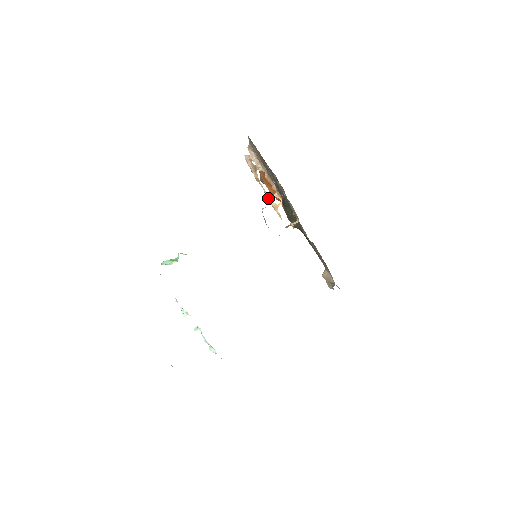
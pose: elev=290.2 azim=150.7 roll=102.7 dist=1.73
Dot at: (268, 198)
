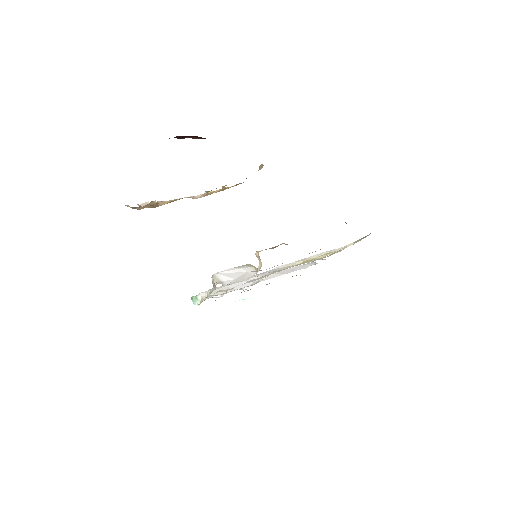
Dot at: (204, 196)
